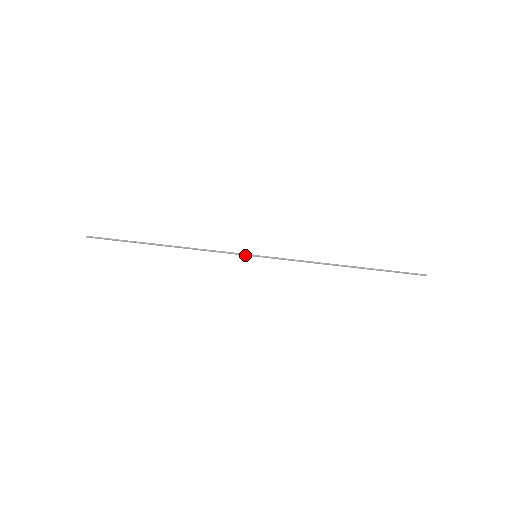
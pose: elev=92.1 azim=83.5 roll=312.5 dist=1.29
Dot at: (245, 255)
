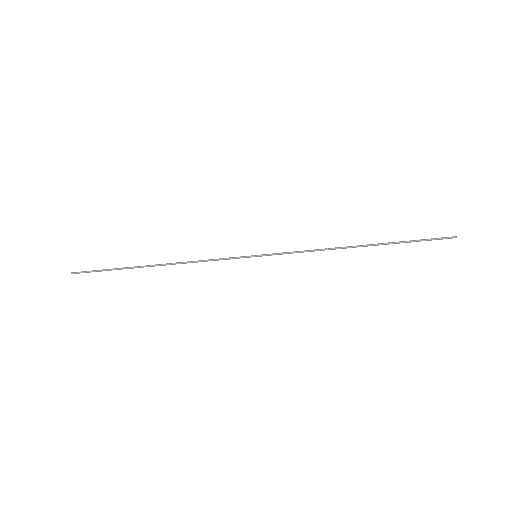
Dot at: occluded
